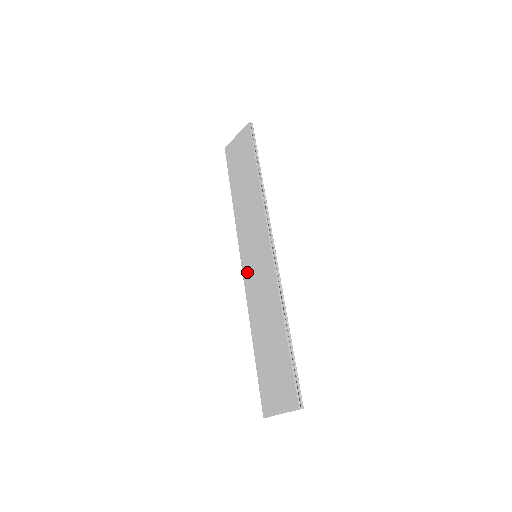
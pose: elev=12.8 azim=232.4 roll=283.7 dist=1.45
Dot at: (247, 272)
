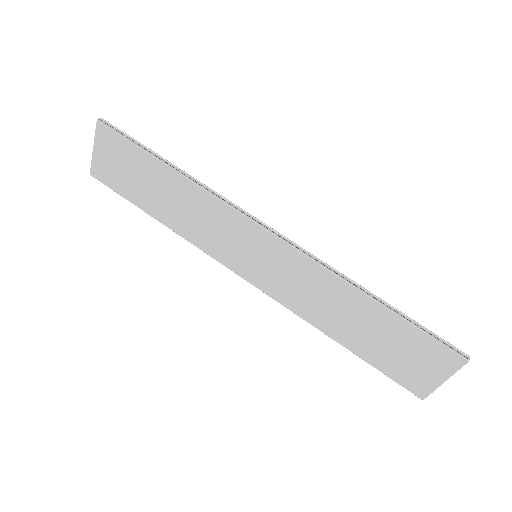
Dot at: (260, 281)
